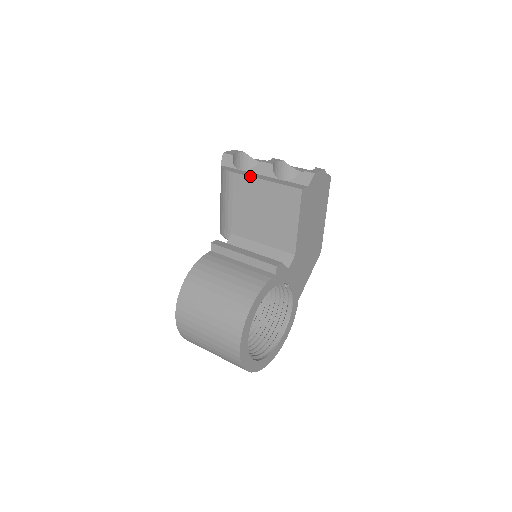
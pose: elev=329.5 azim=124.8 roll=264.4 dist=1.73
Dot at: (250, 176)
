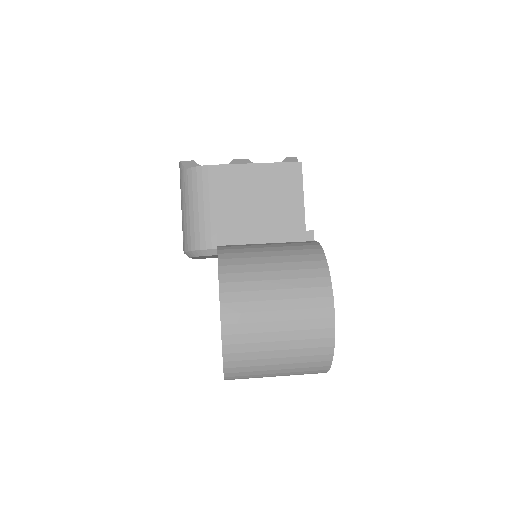
Dot at: occluded
